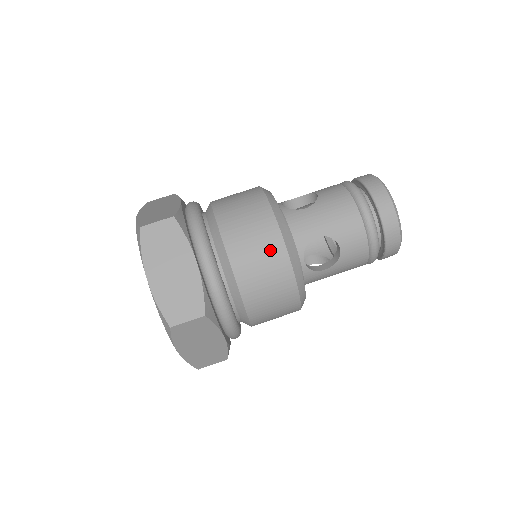
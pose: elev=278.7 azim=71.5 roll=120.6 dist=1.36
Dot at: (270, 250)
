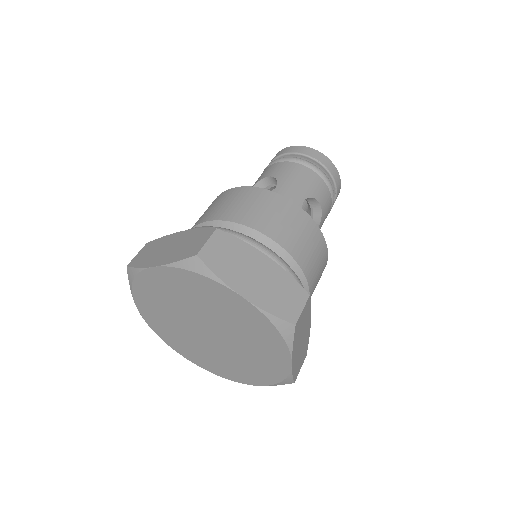
Dot at: (298, 220)
